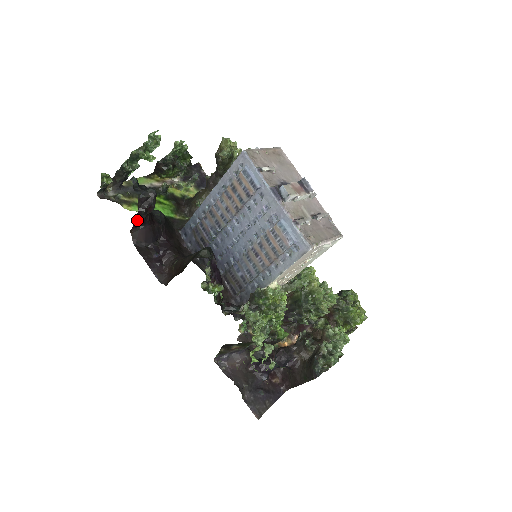
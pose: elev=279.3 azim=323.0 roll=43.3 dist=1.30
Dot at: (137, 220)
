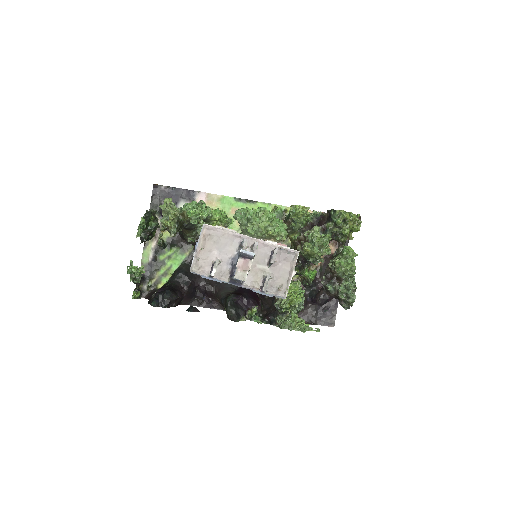
Dot at: (177, 305)
